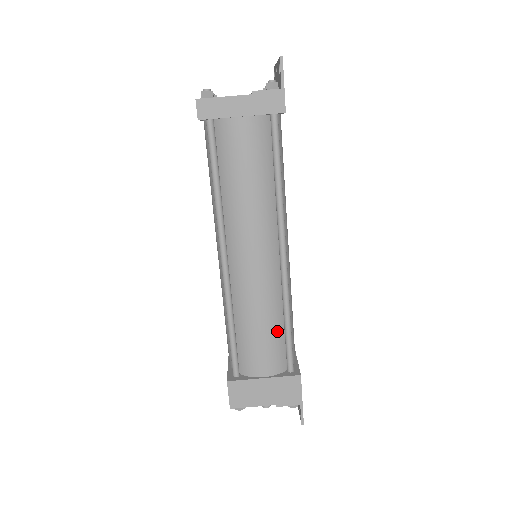
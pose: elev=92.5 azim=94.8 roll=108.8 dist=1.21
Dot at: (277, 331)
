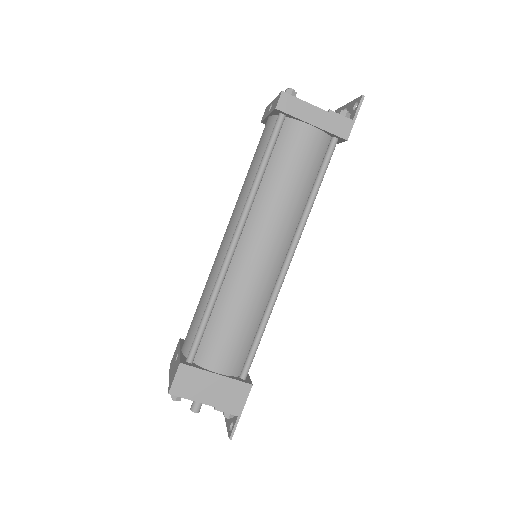
Dot at: (250, 332)
